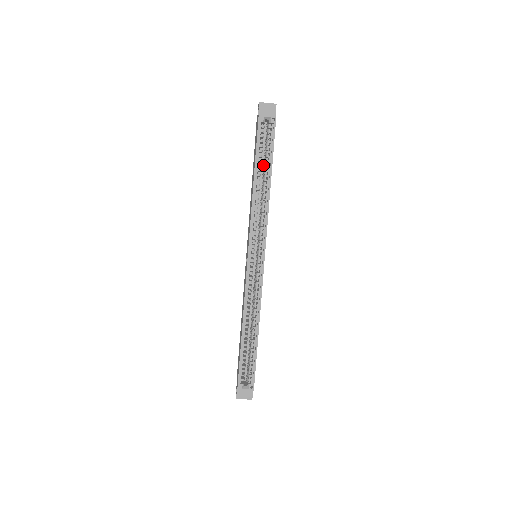
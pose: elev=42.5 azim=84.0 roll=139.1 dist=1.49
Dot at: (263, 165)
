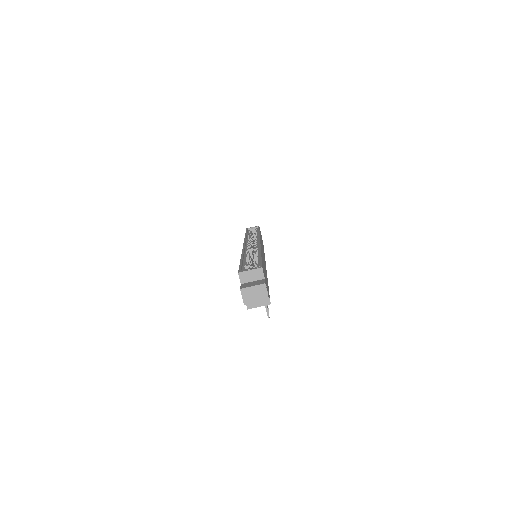
Dot at: occluded
